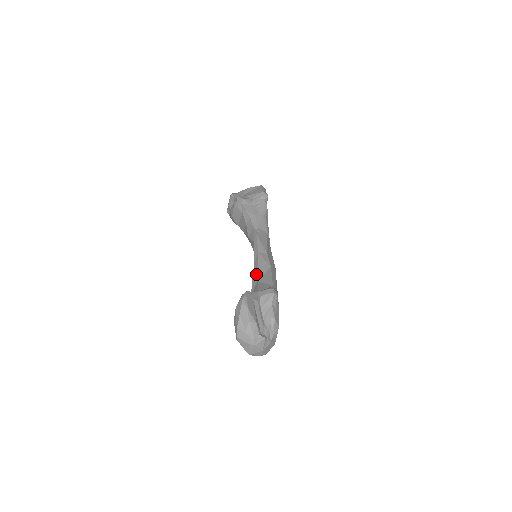
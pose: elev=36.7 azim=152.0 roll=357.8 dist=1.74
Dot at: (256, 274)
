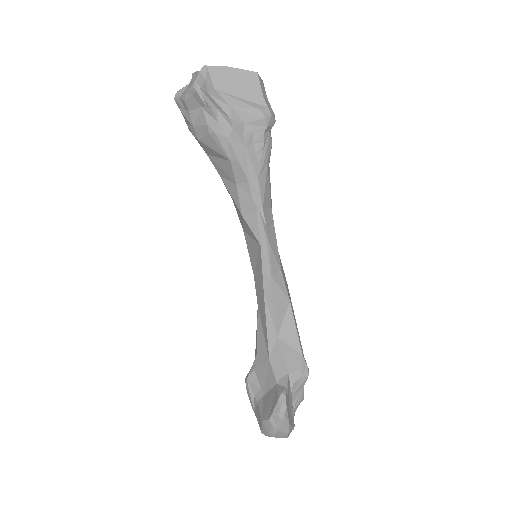
Dot at: (273, 321)
